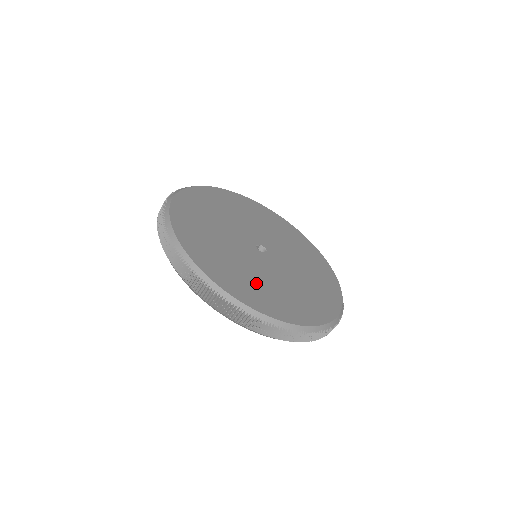
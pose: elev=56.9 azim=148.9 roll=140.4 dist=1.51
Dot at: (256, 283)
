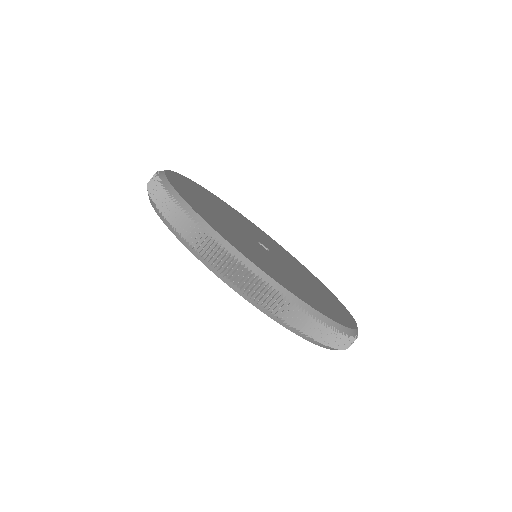
Dot at: (207, 206)
